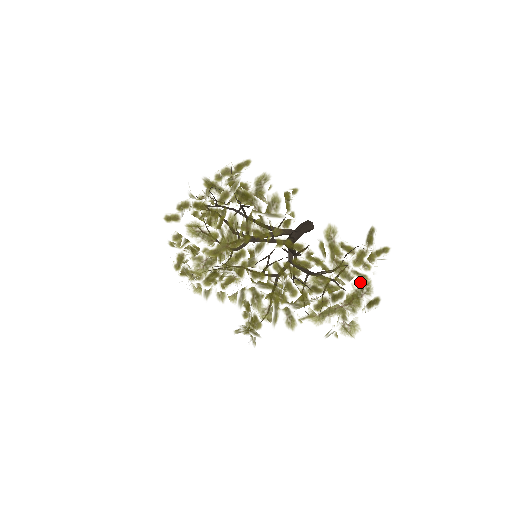
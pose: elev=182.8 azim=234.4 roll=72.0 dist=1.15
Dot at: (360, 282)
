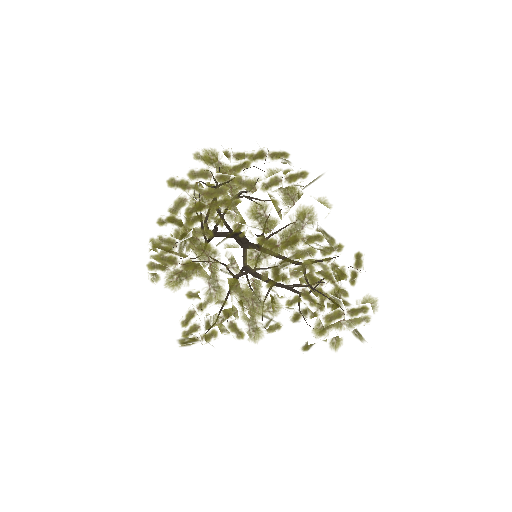
Dot at: (365, 300)
